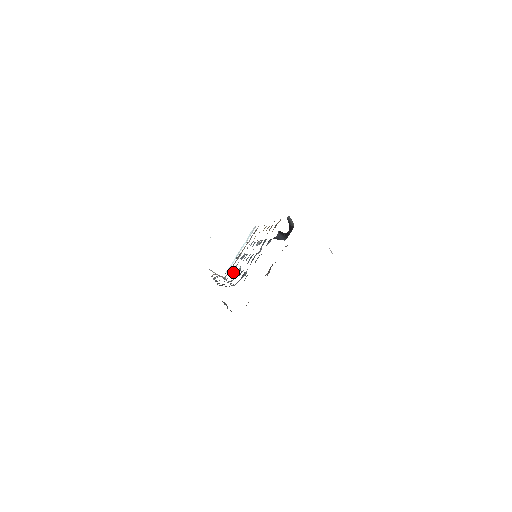
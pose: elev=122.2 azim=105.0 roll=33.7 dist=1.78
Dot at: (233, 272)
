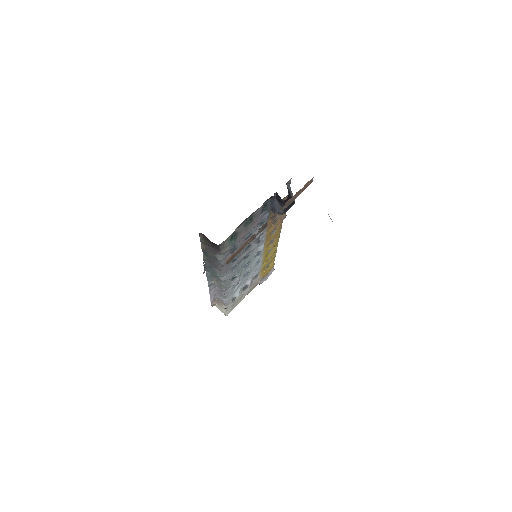
Dot at: (232, 286)
